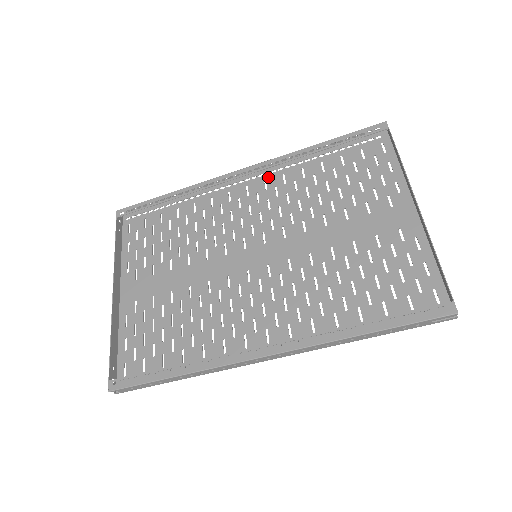
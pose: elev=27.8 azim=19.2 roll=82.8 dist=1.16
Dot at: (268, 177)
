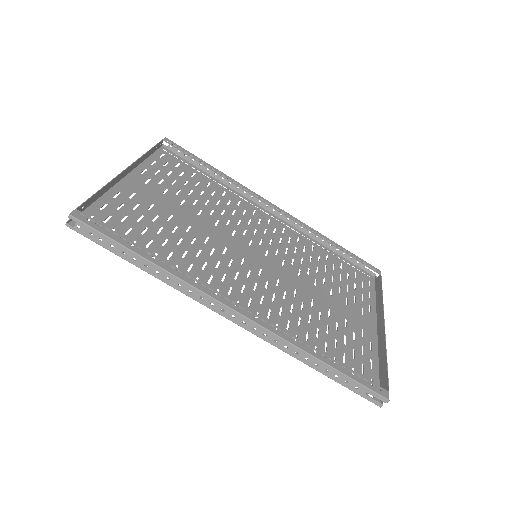
Dot at: (288, 228)
